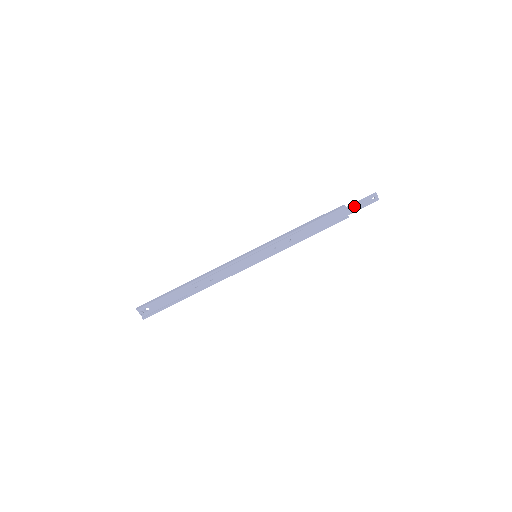
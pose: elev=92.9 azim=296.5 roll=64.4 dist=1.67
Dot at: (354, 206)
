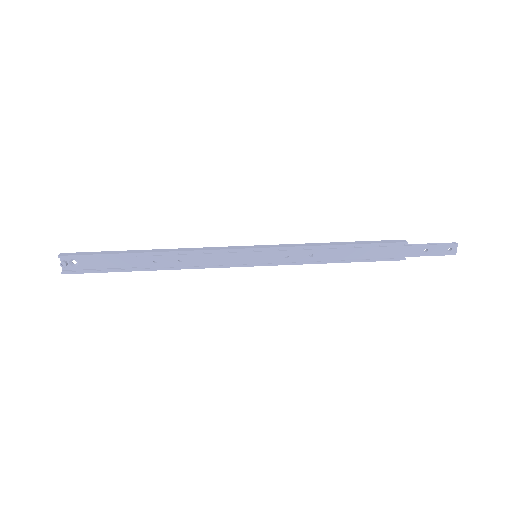
Dot at: (419, 248)
